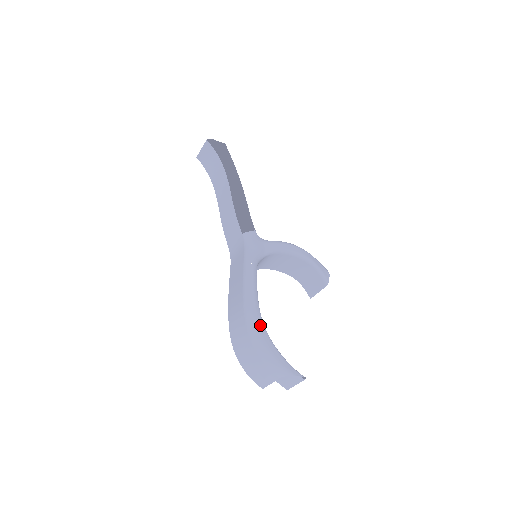
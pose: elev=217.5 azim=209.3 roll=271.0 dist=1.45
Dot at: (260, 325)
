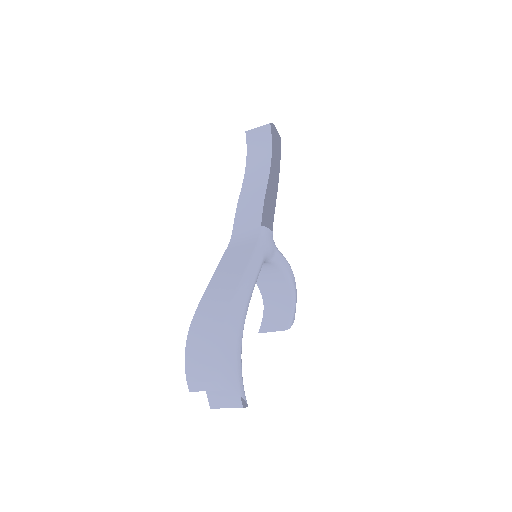
Dot at: (242, 322)
